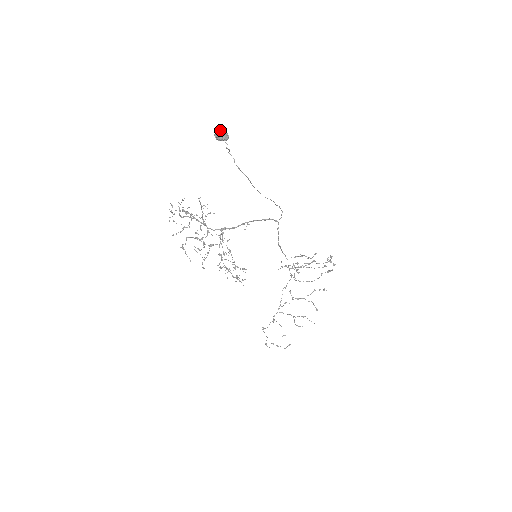
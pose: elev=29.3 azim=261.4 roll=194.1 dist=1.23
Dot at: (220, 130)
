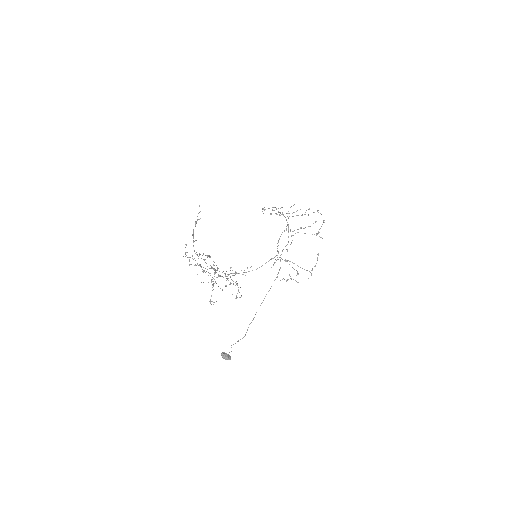
Dot at: (225, 359)
